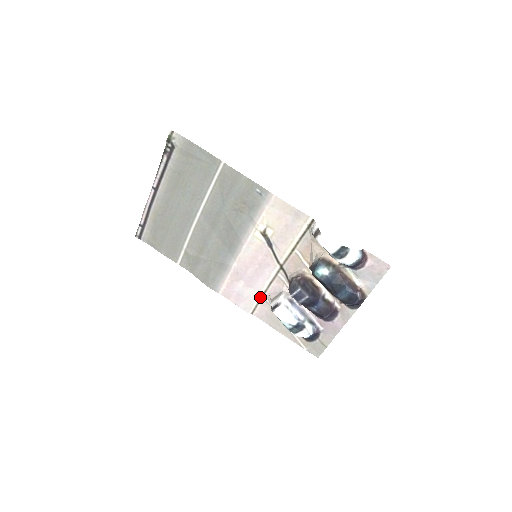
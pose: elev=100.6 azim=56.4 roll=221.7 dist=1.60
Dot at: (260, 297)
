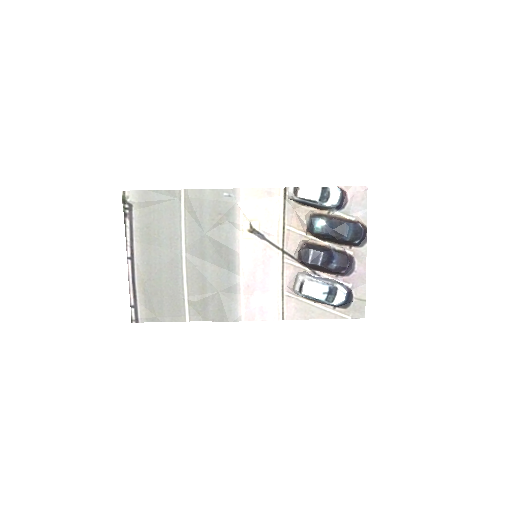
Dot at: (281, 296)
